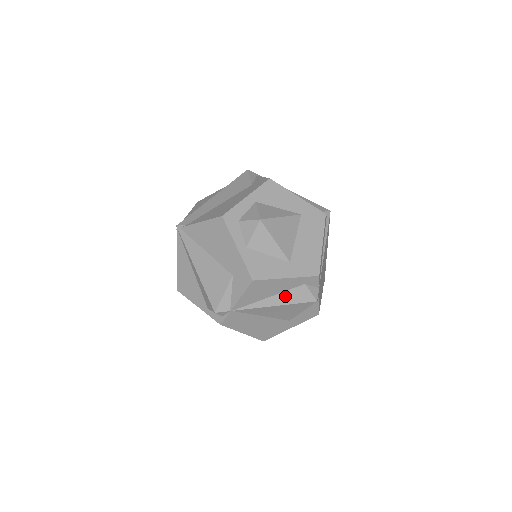
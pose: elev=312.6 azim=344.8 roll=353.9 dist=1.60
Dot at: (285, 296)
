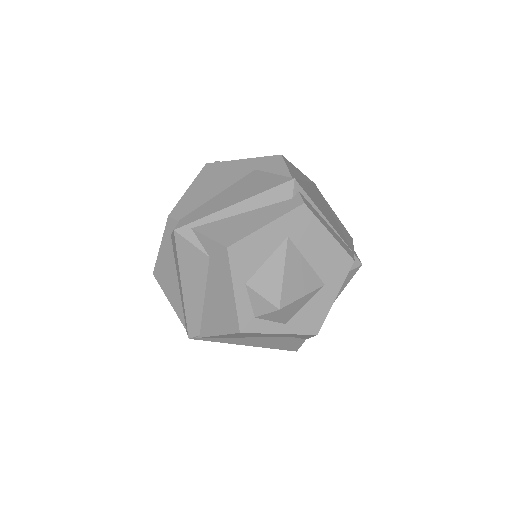
Dot at: occluded
